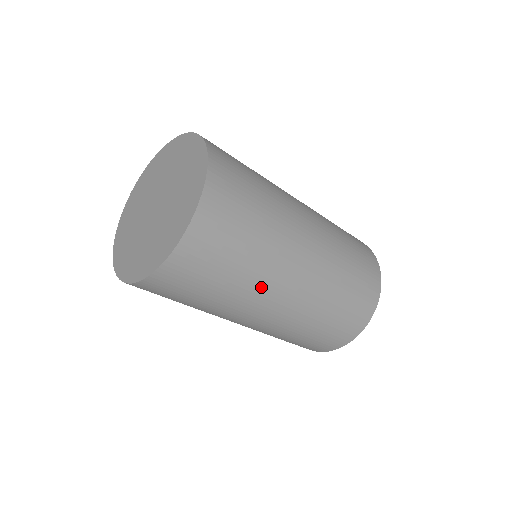
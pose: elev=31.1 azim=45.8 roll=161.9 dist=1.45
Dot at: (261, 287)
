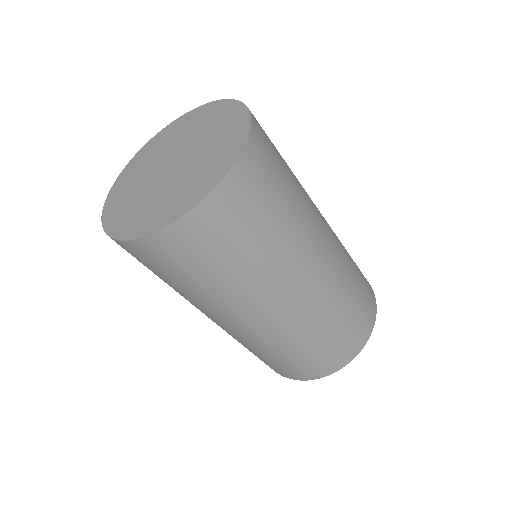
Dot at: (212, 306)
